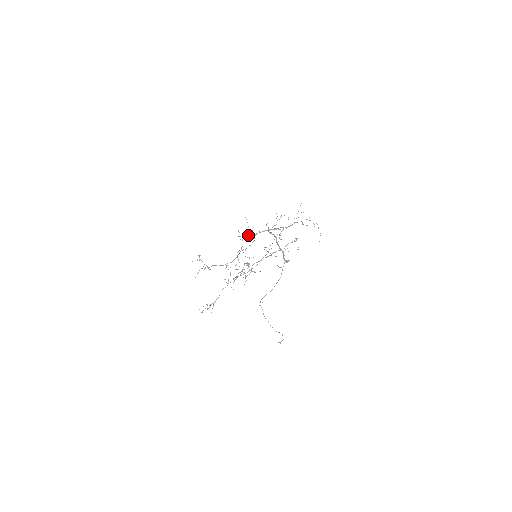
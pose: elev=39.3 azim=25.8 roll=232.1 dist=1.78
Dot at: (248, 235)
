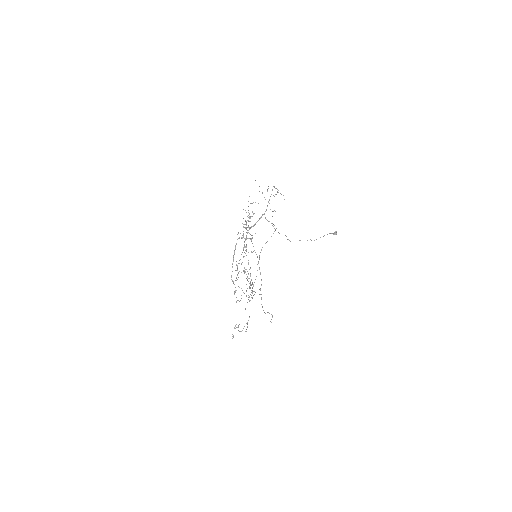
Dot at: (244, 244)
